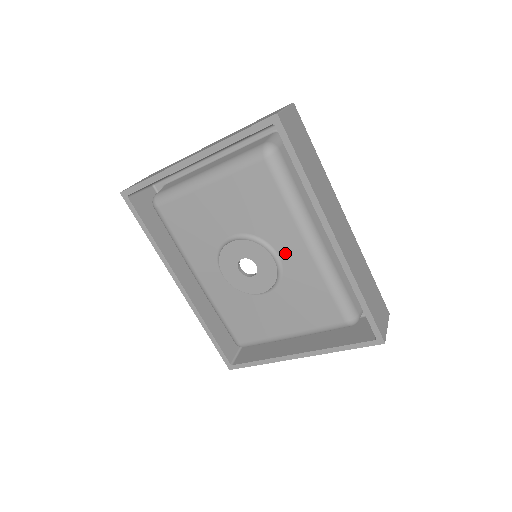
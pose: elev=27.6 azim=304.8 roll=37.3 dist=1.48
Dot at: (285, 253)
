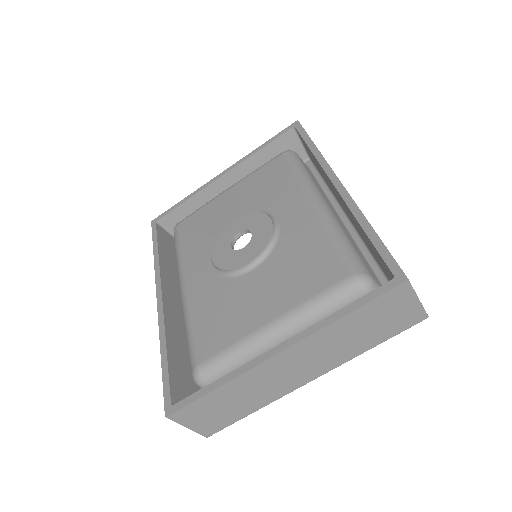
Dot at: (285, 216)
